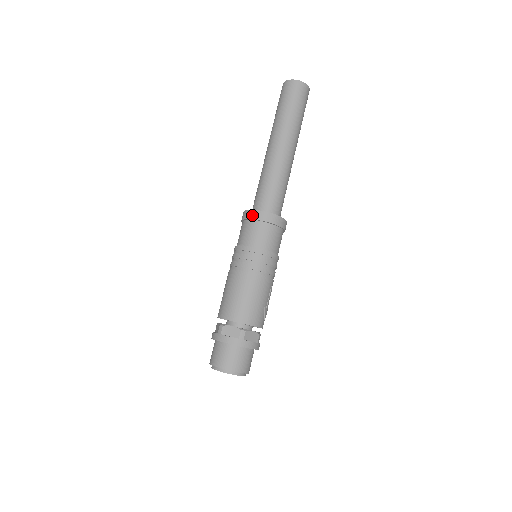
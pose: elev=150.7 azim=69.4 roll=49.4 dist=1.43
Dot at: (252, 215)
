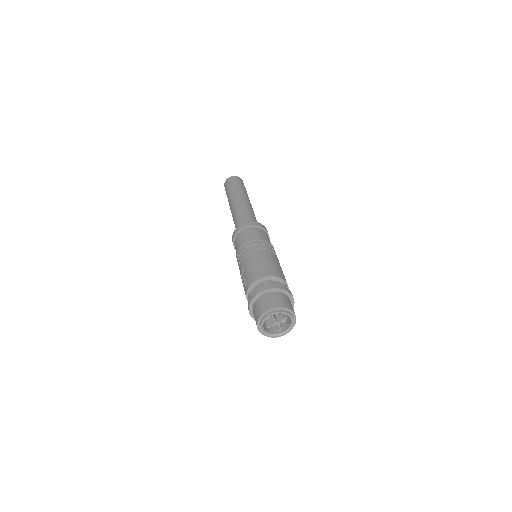
Dot at: (252, 223)
